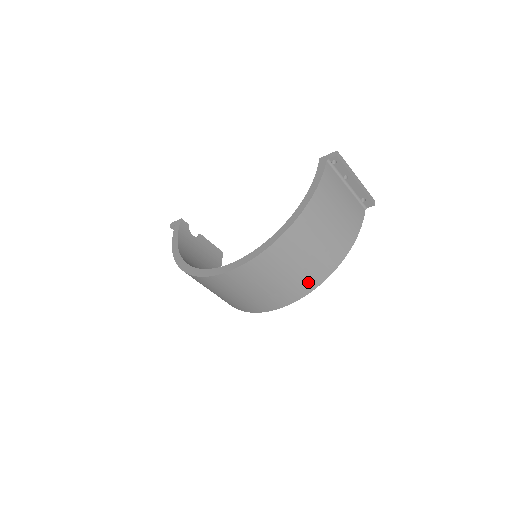
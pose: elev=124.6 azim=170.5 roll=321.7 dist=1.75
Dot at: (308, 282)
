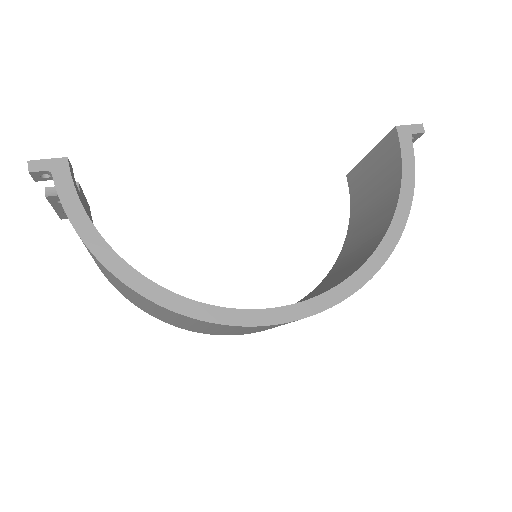
Dot at: occluded
